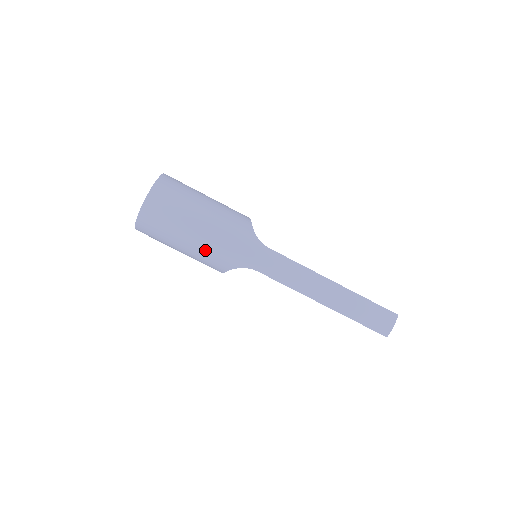
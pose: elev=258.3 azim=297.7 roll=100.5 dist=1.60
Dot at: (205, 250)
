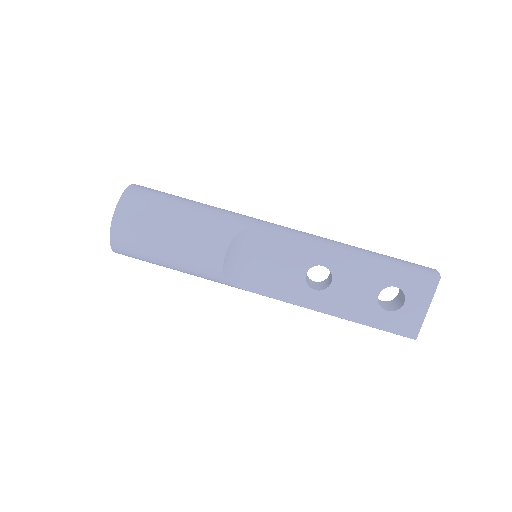
Dot at: (205, 215)
